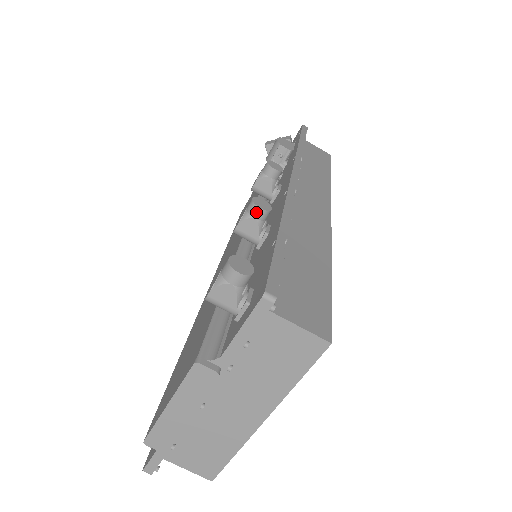
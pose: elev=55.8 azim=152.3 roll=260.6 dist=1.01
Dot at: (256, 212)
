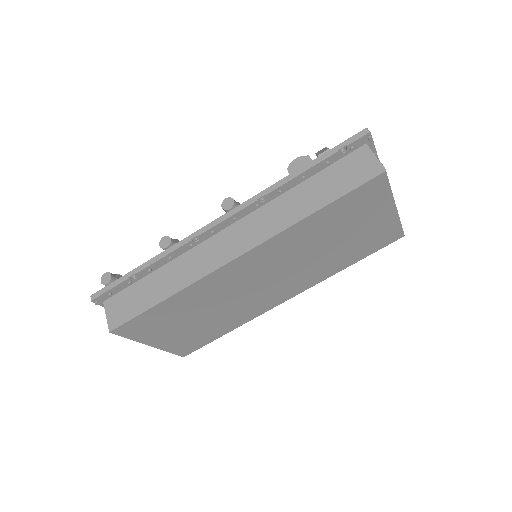
Dot at: (161, 246)
